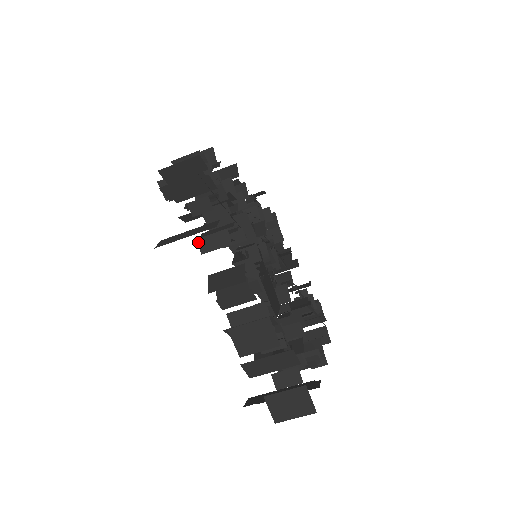
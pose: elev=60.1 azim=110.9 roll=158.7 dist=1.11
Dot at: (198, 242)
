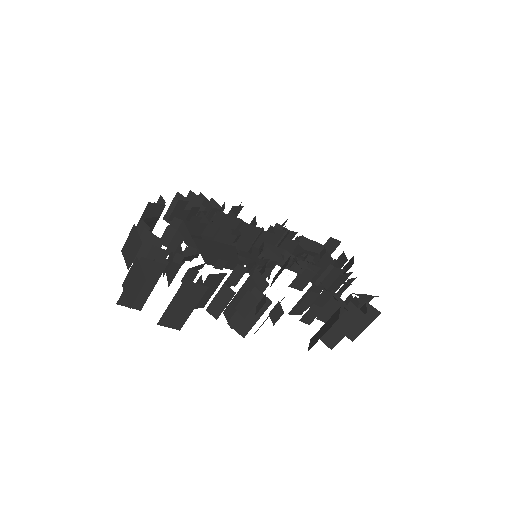
Dot at: occluded
